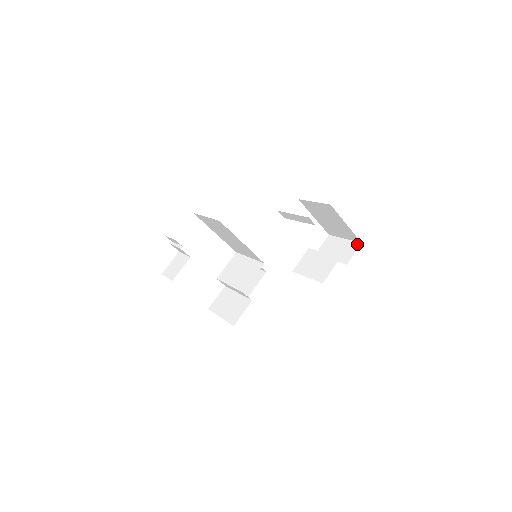
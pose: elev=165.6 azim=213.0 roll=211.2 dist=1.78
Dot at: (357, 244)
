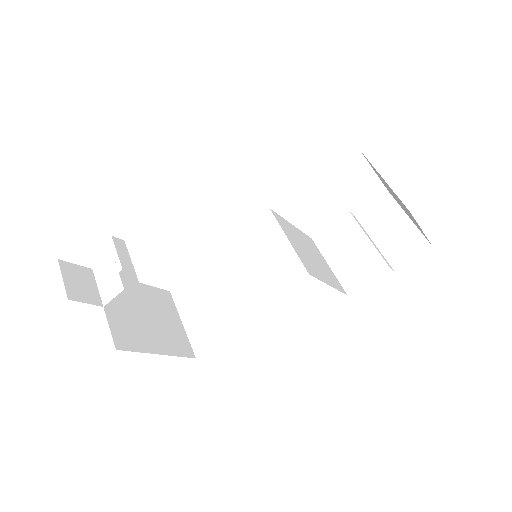
Dot at: (424, 244)
